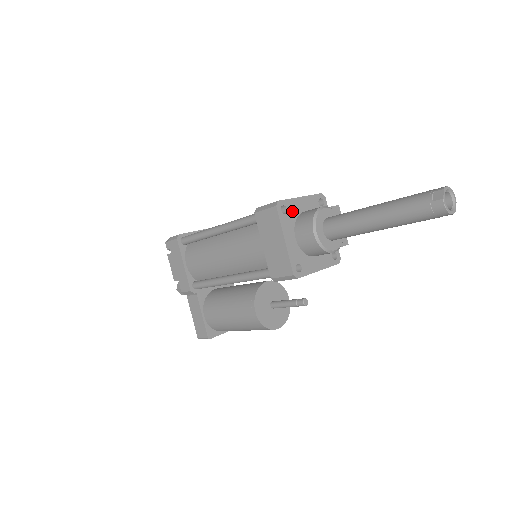
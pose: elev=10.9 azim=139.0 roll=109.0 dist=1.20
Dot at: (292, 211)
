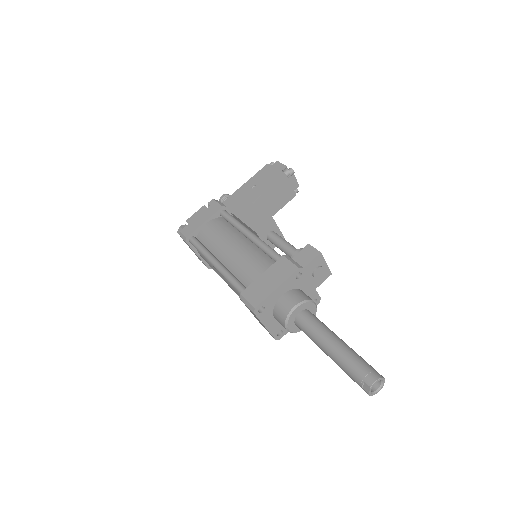
Dot at: (269, 304)
